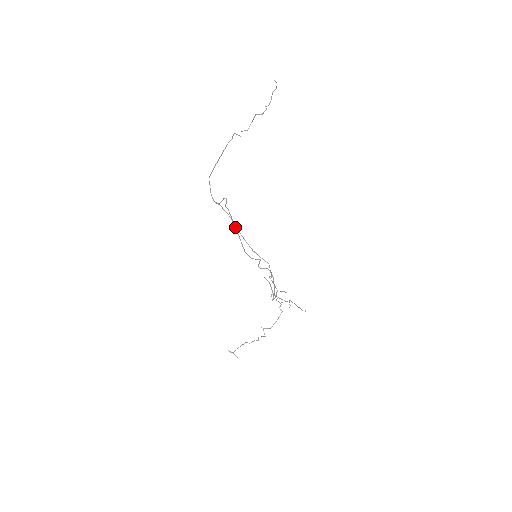
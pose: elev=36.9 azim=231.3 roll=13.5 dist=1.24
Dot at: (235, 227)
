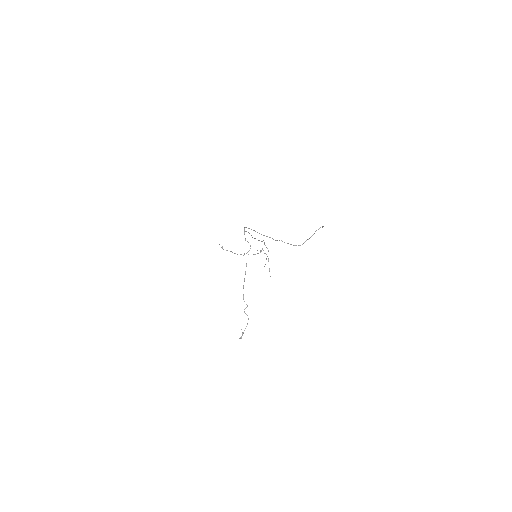
Dot at: occluded
